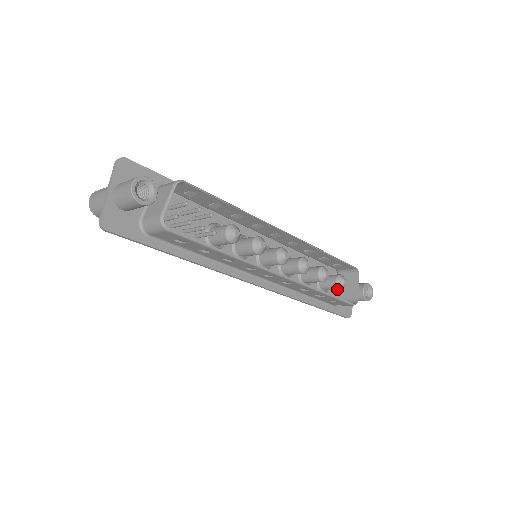
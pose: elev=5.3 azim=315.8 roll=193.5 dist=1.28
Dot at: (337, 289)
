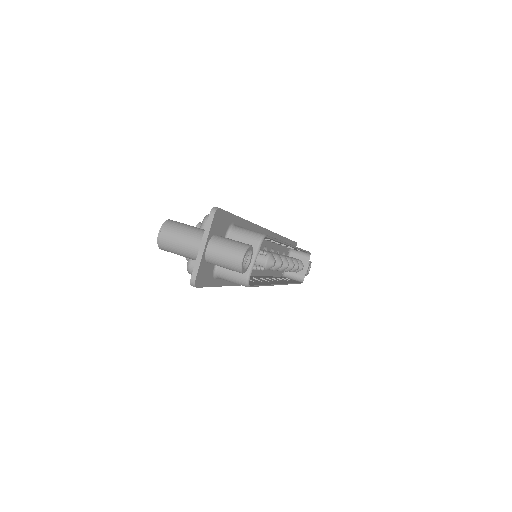
Dot at: occluded
